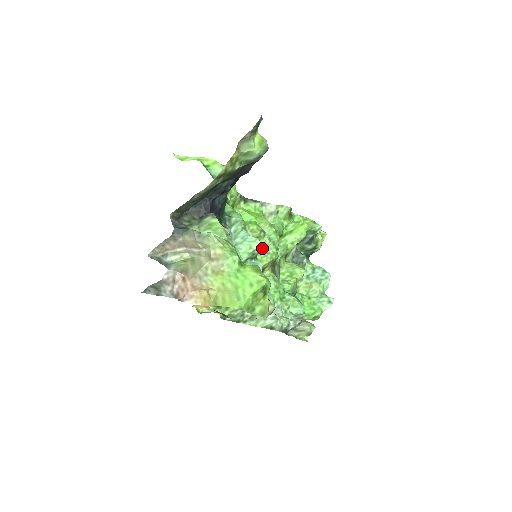
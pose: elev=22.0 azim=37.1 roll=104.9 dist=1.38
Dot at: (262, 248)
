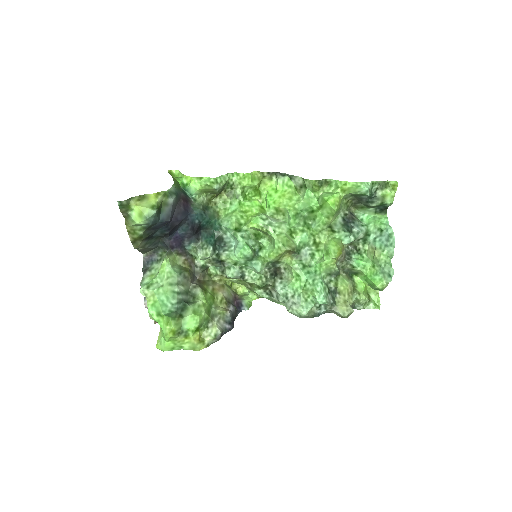
Dot at: (272, 241)
